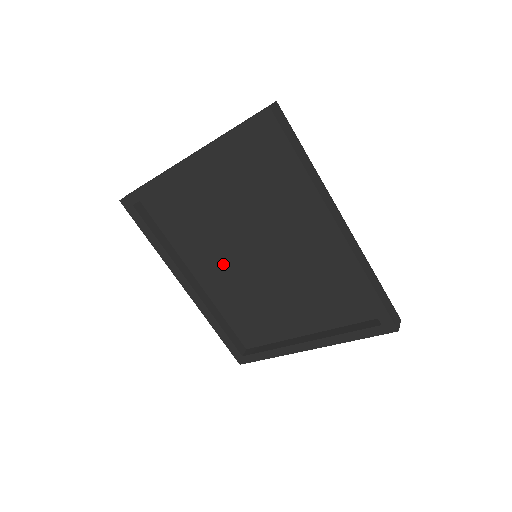
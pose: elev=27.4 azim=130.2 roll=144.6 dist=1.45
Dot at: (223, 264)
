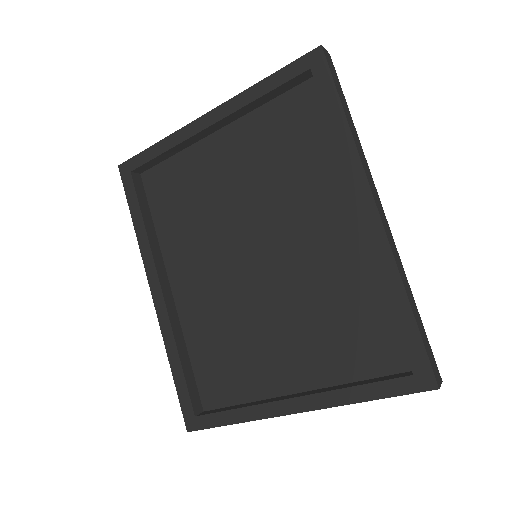
Dot at: (211, 266)
